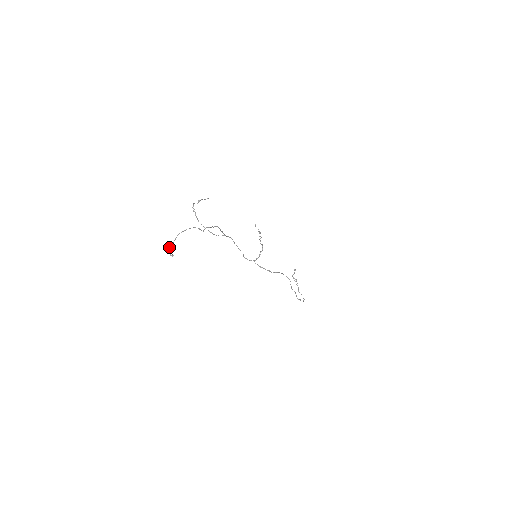
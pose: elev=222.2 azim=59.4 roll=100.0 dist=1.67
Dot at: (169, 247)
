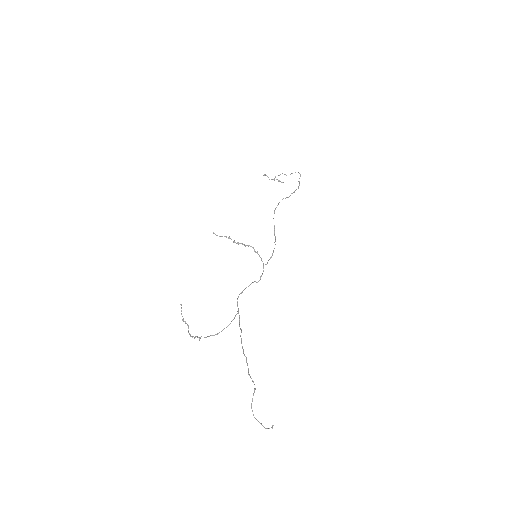
Dot at: occluded
